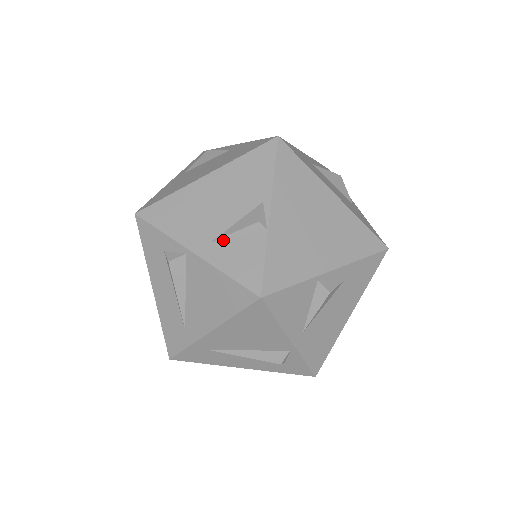
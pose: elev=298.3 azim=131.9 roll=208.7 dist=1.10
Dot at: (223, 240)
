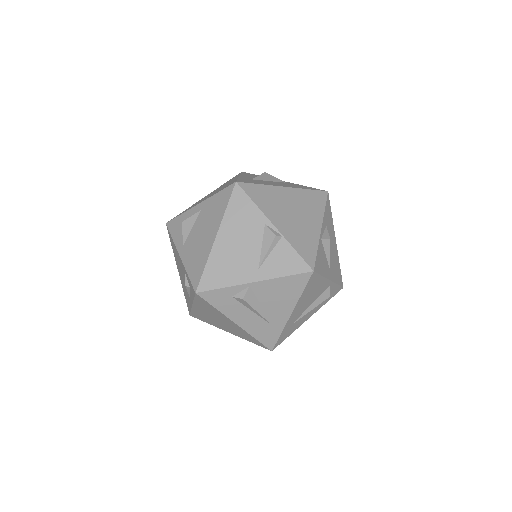
Dot at: (264, 261)
